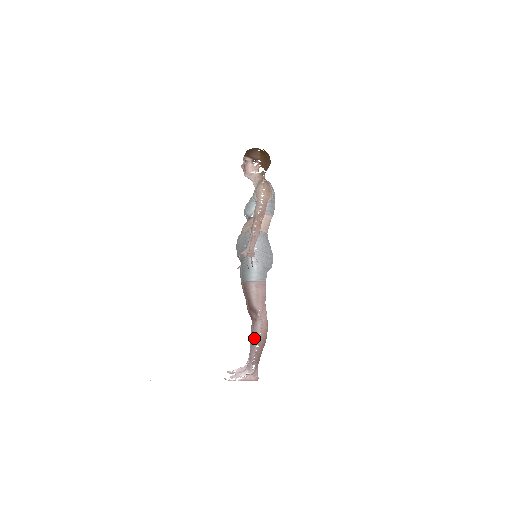
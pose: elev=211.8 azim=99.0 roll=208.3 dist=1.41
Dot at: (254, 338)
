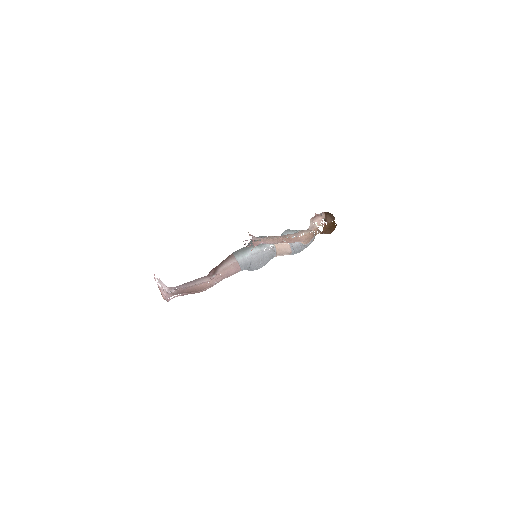
Dot at: (195, 281)
